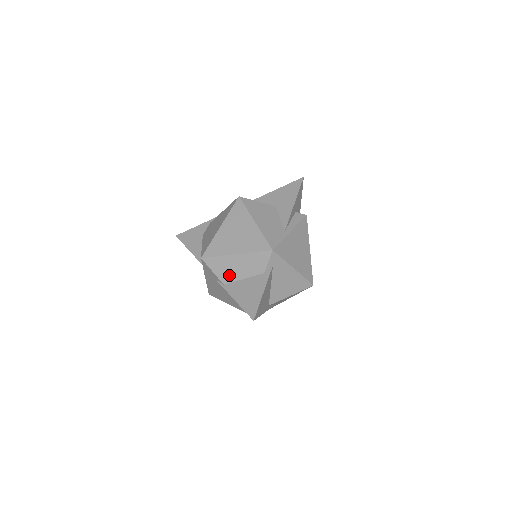
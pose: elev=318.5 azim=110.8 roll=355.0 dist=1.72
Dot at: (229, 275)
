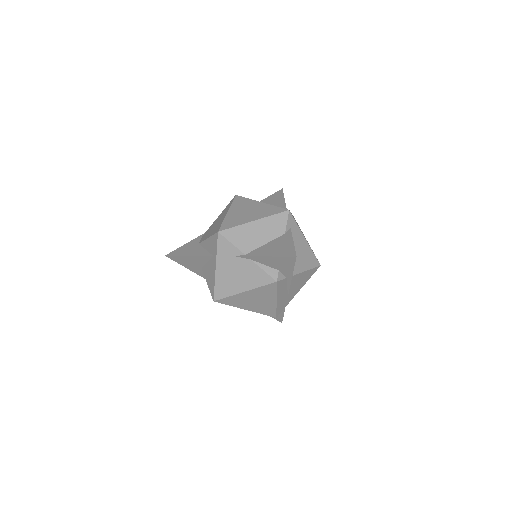
Dot at: (250, 243)
